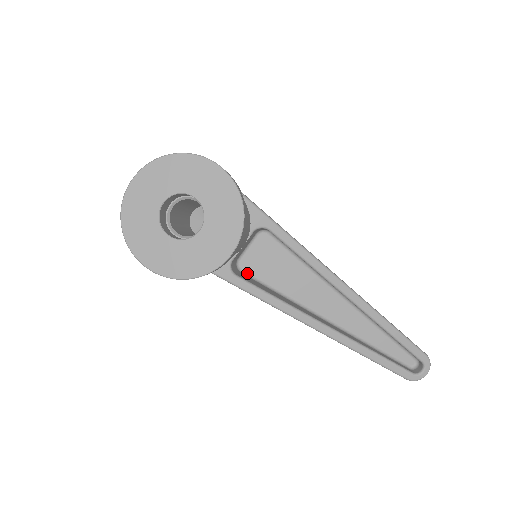
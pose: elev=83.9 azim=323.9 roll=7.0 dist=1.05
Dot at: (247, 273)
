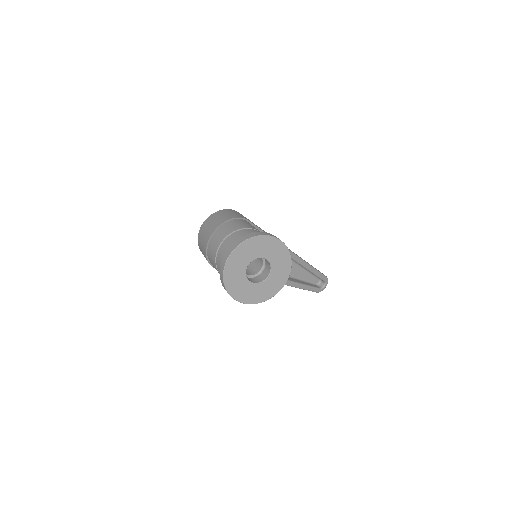
Dot at: occluded
